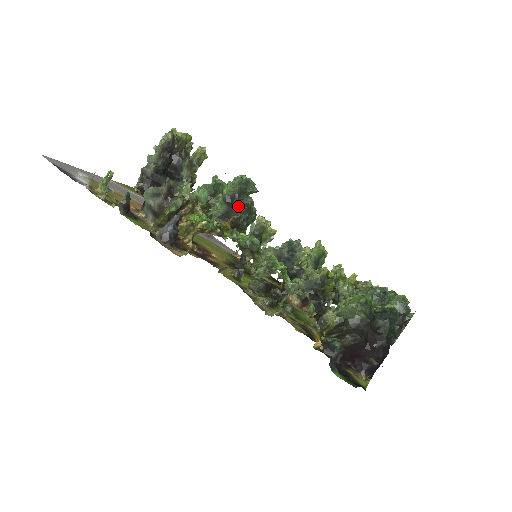
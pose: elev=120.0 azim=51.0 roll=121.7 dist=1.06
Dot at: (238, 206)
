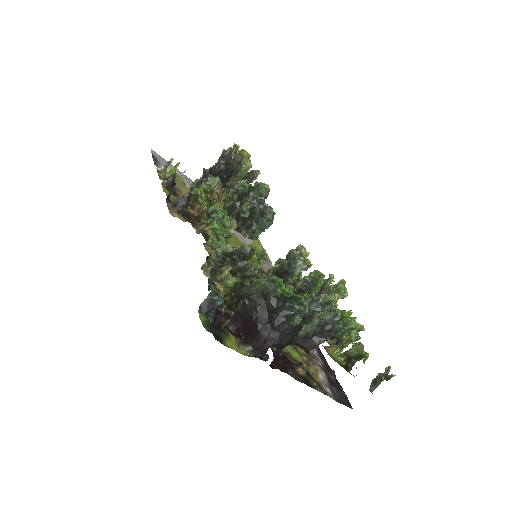
Dot at: (245, 202)
